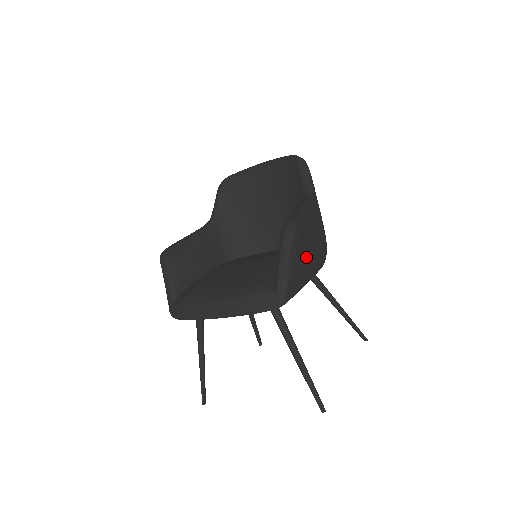
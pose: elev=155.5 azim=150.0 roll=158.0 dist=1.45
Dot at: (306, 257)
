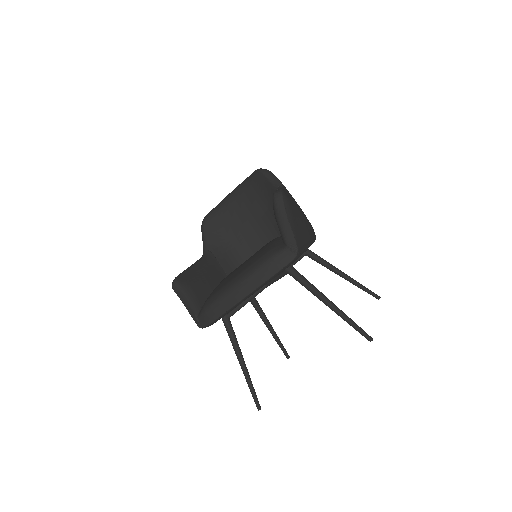
Dot at: (300, 222)
